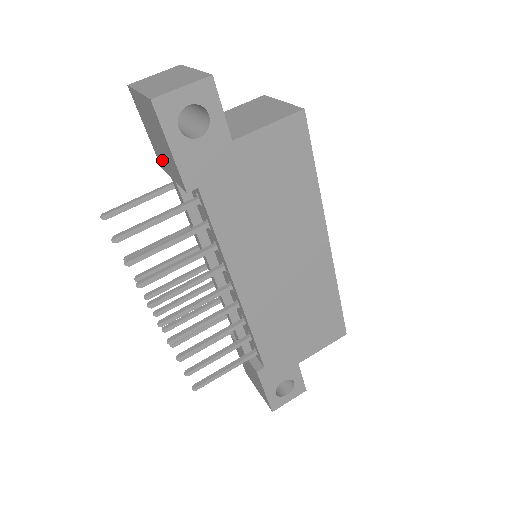
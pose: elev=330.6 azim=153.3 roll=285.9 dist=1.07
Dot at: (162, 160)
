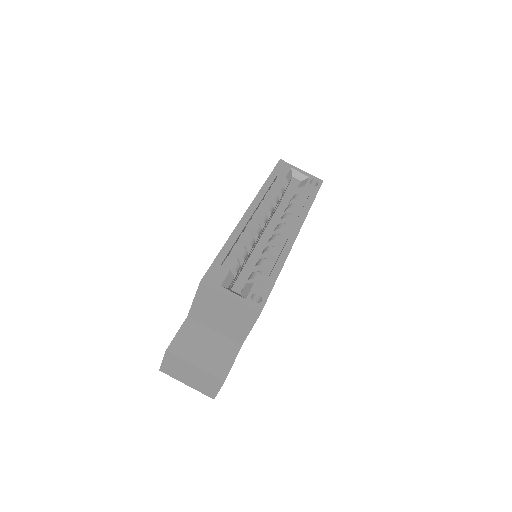
Dot at: occluded
